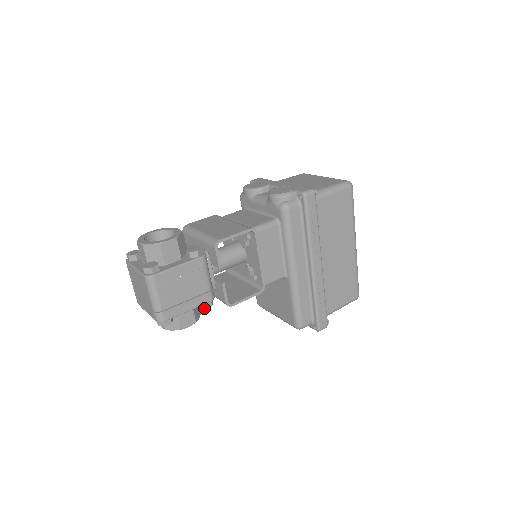
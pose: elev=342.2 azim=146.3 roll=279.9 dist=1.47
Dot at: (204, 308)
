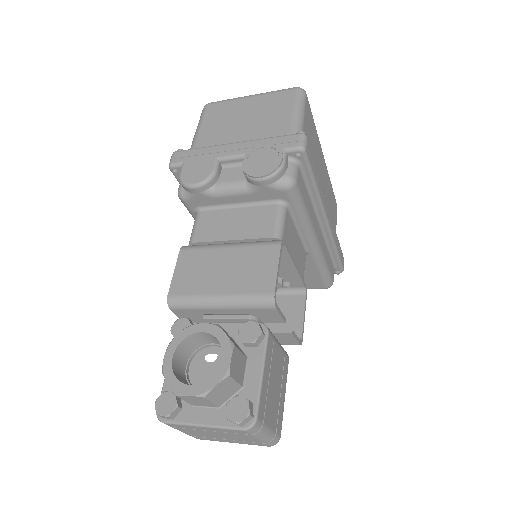
Dot at: occluded
